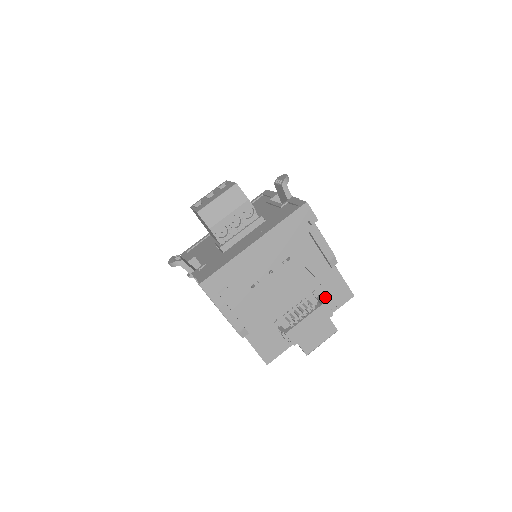
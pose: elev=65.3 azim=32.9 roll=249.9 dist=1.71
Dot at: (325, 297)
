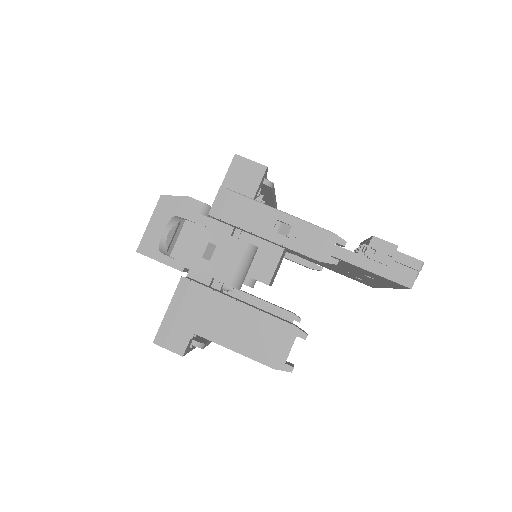
Dot at: occluded
